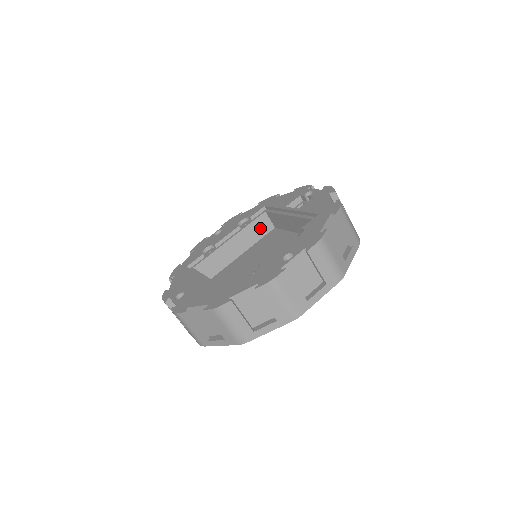
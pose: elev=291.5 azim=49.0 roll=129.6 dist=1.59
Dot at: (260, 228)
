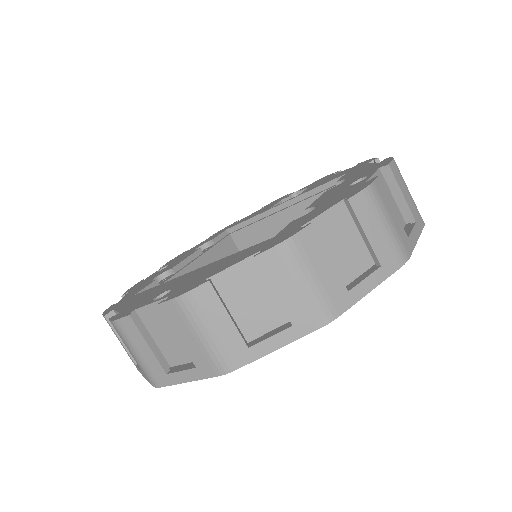
Dot at: (227, 255)
